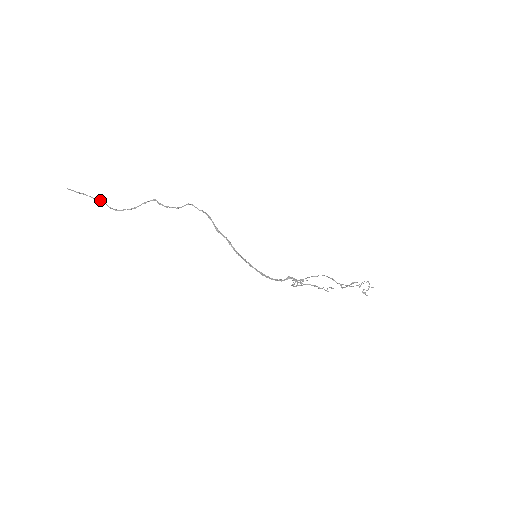
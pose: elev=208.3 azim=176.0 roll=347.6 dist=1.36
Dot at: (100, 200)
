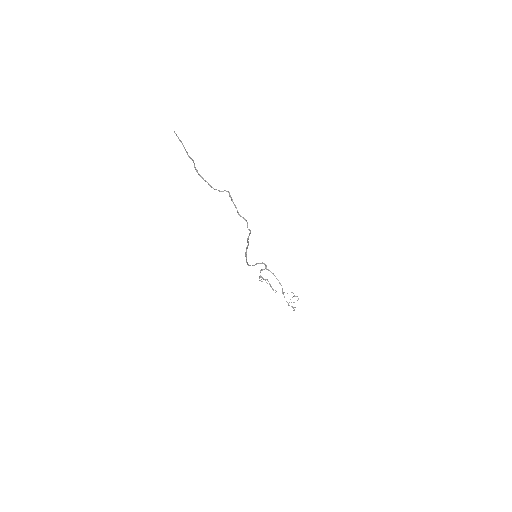
Dot at: (192, 160)
